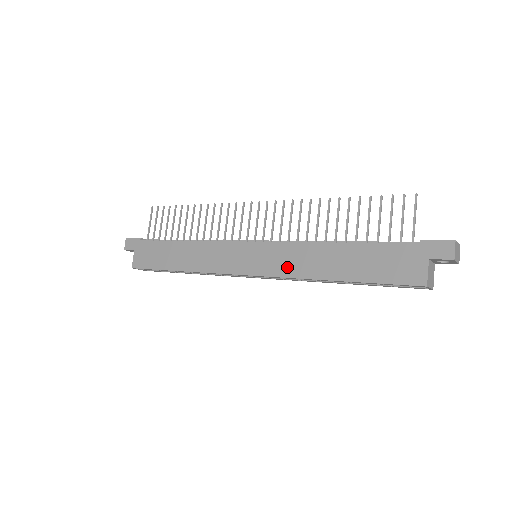
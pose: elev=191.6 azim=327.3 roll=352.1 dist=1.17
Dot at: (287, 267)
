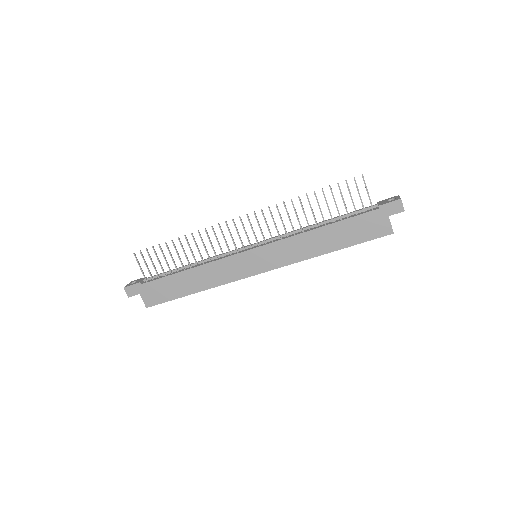
Dot at: (290, 257)
